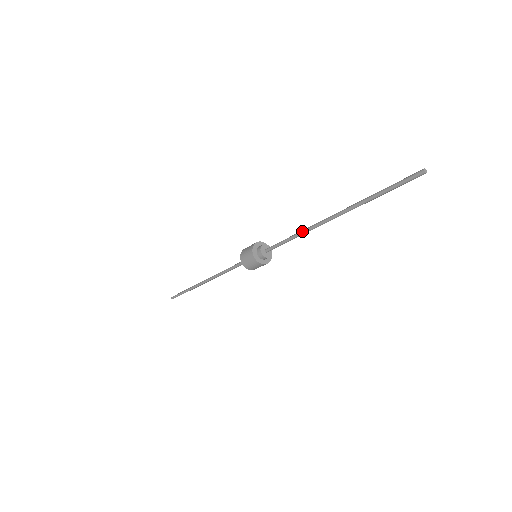
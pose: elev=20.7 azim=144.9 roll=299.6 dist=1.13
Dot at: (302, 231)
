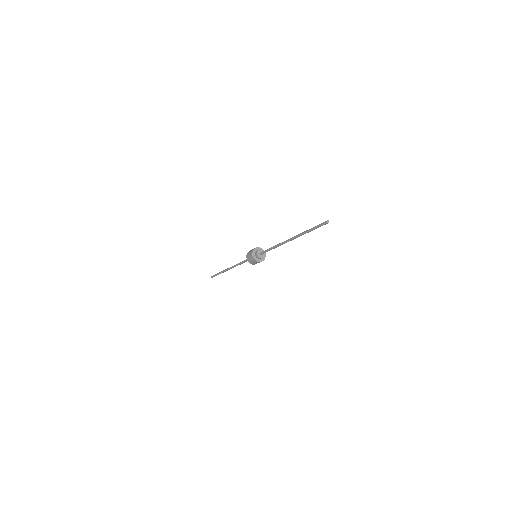
Dot at: (278, 244)
